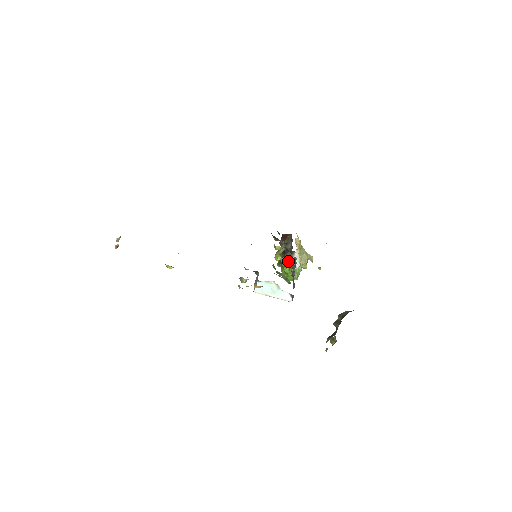
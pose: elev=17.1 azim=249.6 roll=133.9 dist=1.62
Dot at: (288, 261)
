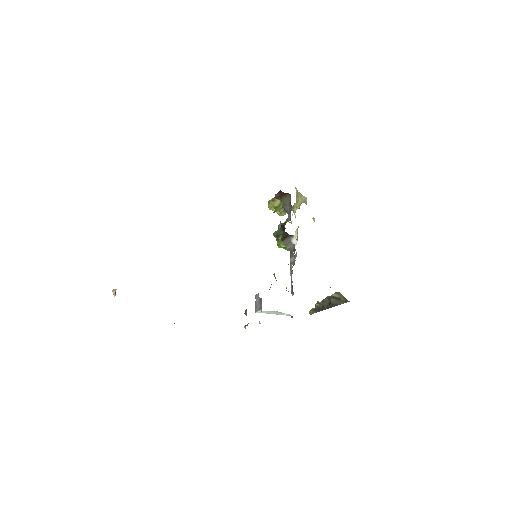
Dot at: (286, 243)
